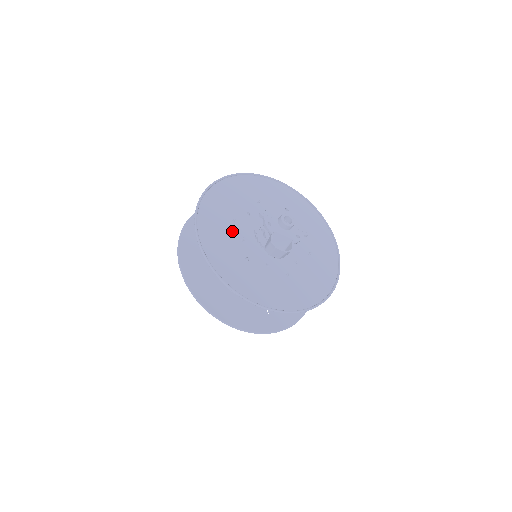
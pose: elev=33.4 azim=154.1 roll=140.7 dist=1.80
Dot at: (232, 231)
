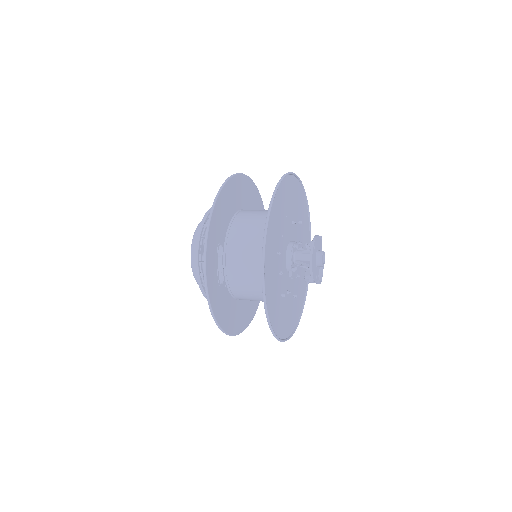
Dot at: (284, 301)
